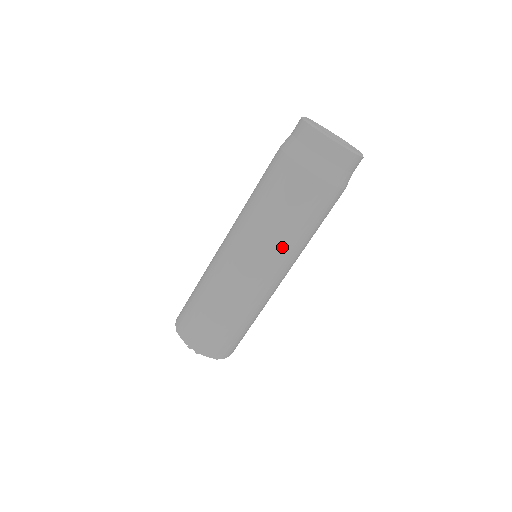
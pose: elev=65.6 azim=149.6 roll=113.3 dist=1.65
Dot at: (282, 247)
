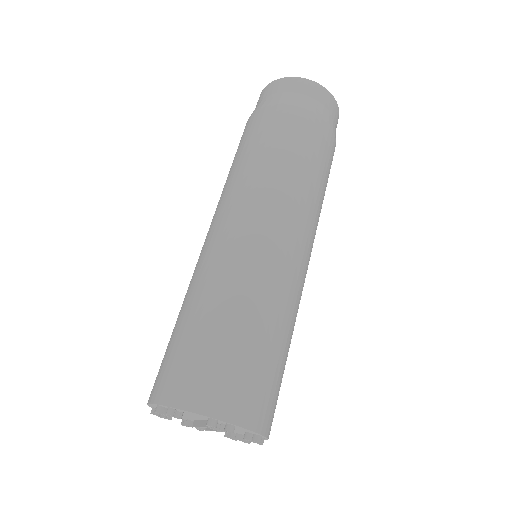
Dot at: (309, 206)
